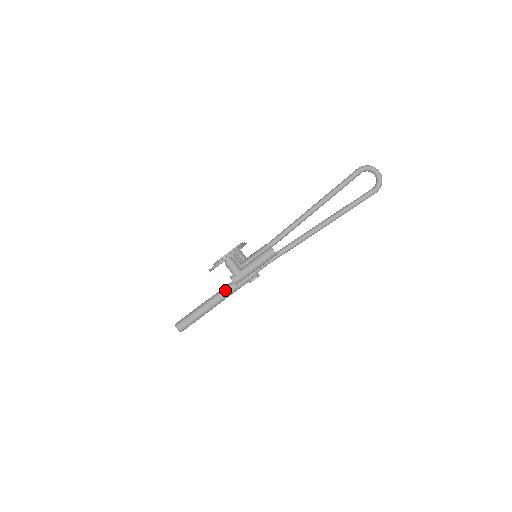
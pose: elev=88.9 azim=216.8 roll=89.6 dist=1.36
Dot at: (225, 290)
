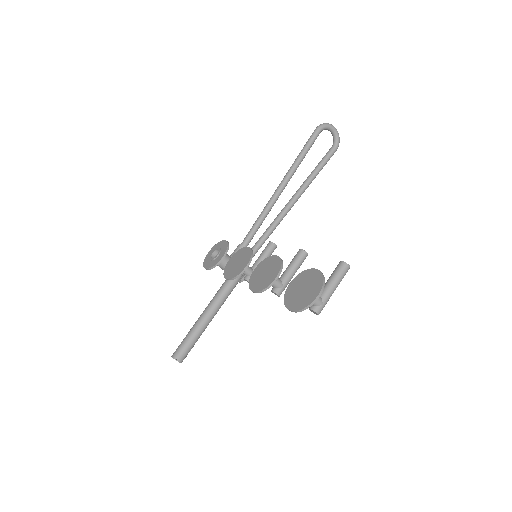
Dot at: (219, 300)
